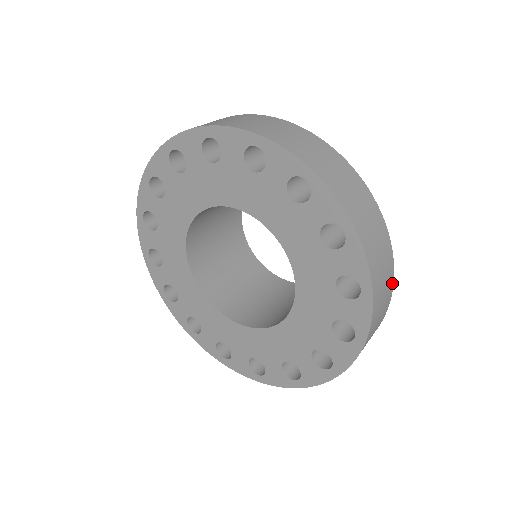
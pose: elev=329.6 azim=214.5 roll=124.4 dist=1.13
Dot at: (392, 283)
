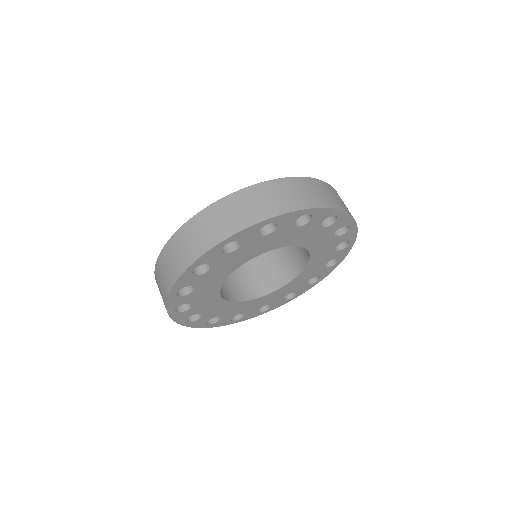
Dot at: occluded
